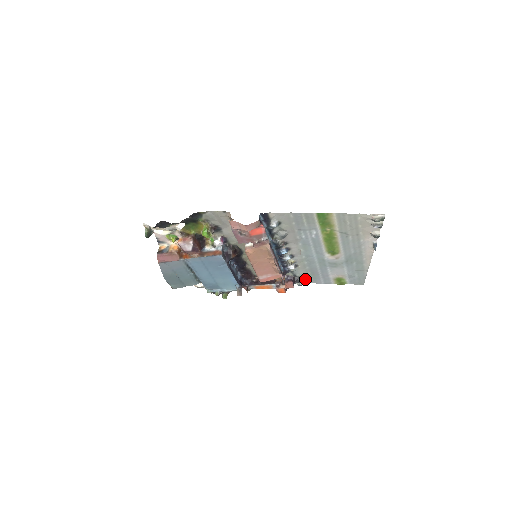
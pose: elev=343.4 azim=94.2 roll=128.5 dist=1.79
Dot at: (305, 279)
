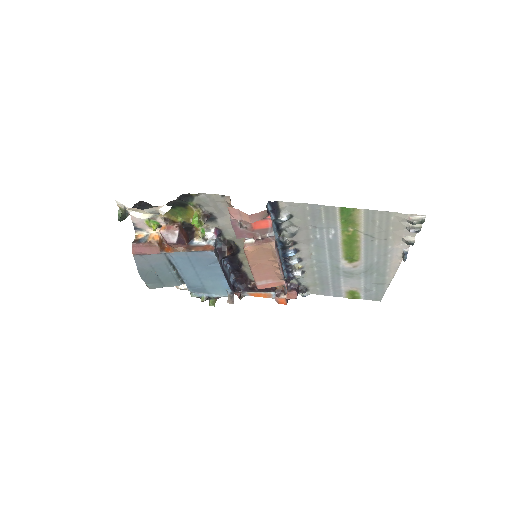
Dot at: (311, 289)
